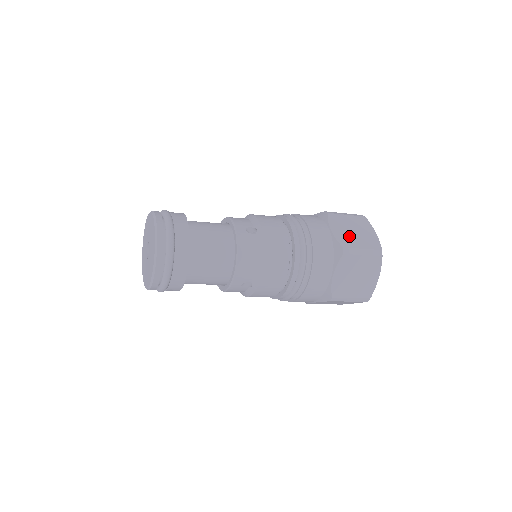
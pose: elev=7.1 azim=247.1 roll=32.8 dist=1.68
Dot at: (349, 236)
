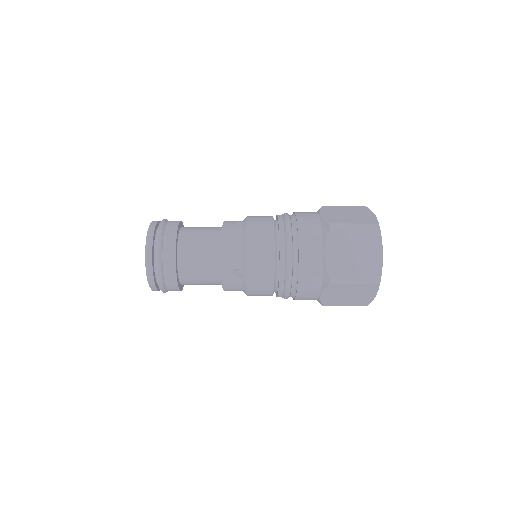
Dot at: (340, 217)
